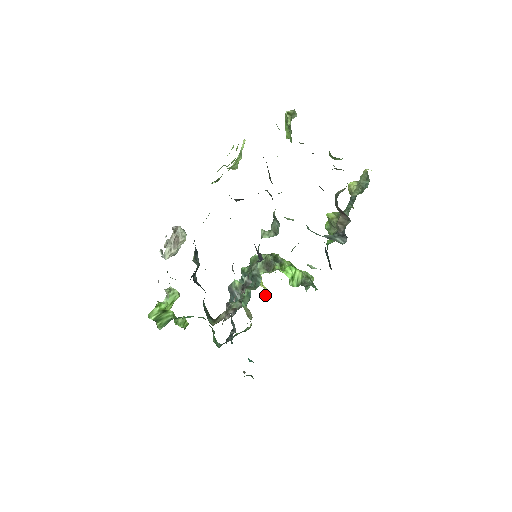
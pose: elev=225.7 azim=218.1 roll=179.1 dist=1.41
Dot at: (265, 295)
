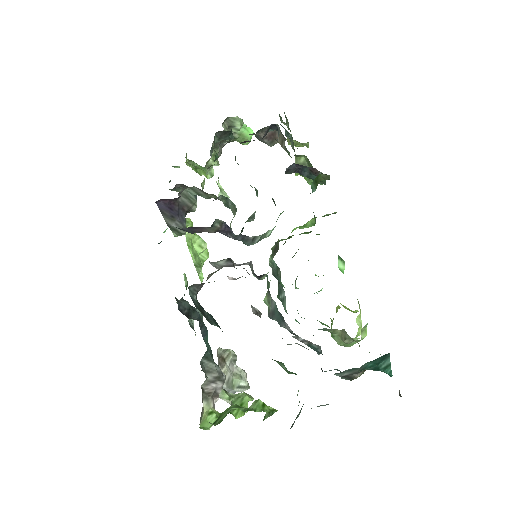
Dot at: occluded
